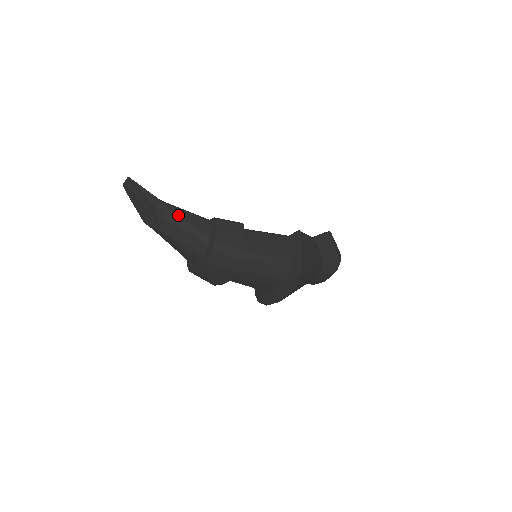
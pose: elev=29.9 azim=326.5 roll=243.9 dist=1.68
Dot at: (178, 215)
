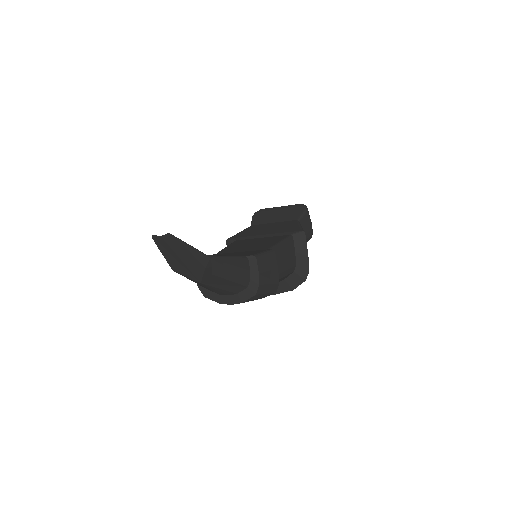
Dot at: (225, 267)
